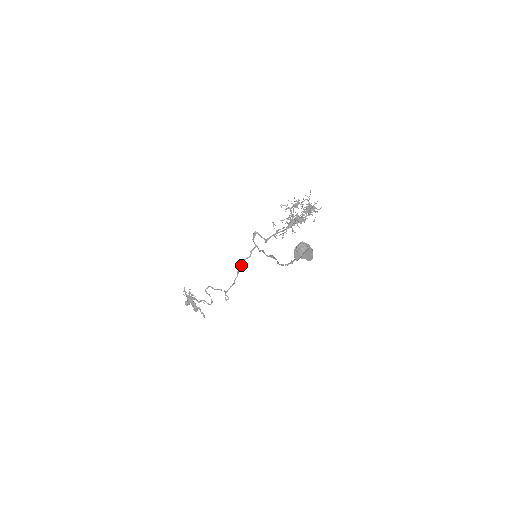
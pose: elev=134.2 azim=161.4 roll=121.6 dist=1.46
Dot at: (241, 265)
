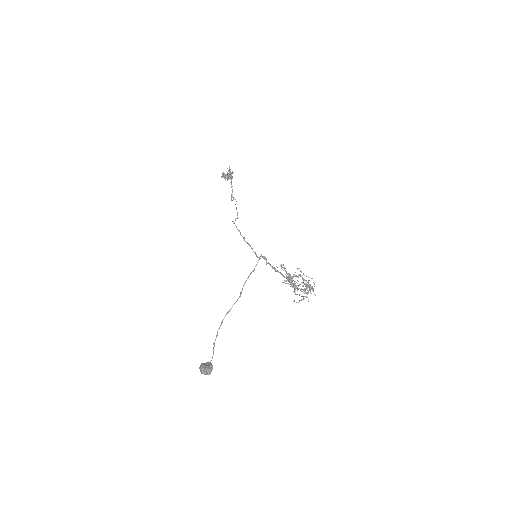
Dot at: (247, 243)
